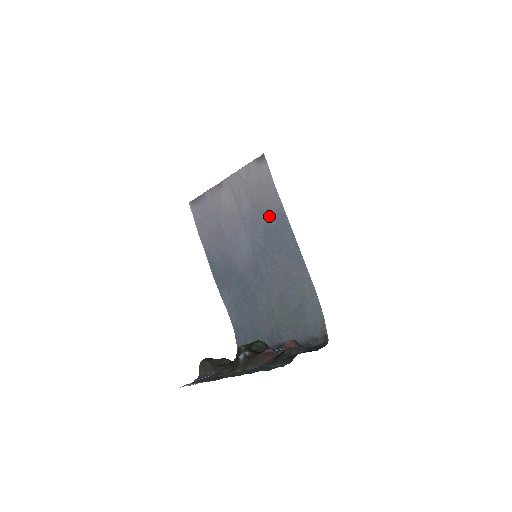
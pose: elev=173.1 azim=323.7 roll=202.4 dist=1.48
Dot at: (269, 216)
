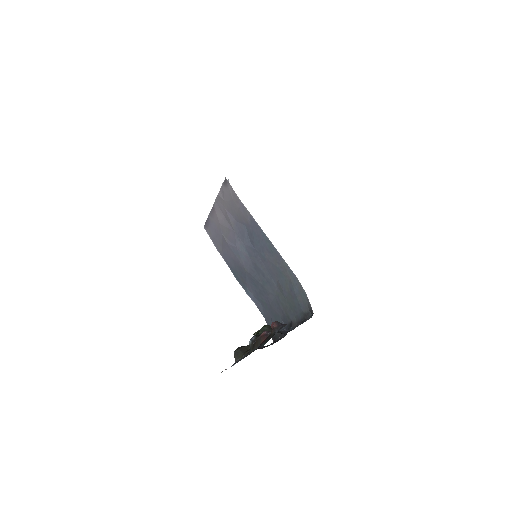
Dot at: (247, 224)
